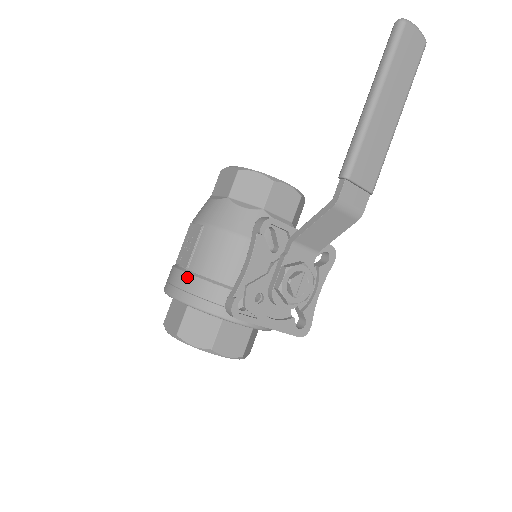
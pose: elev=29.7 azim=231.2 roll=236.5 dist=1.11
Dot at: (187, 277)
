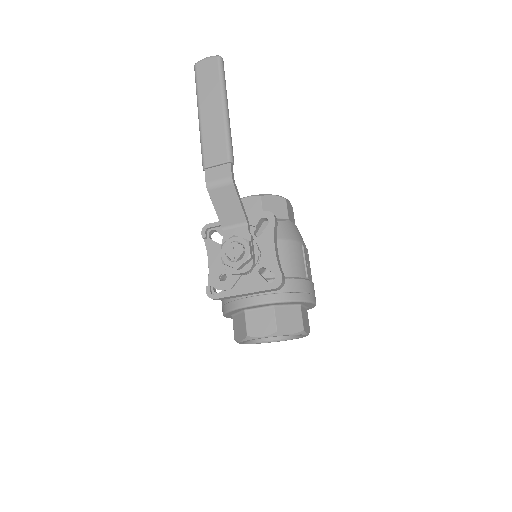
Dot at: occluded
